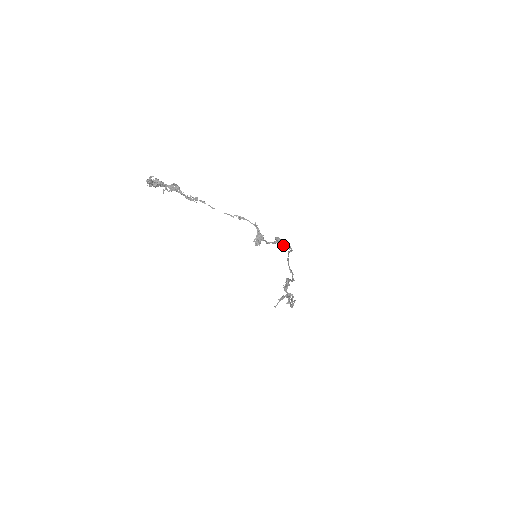
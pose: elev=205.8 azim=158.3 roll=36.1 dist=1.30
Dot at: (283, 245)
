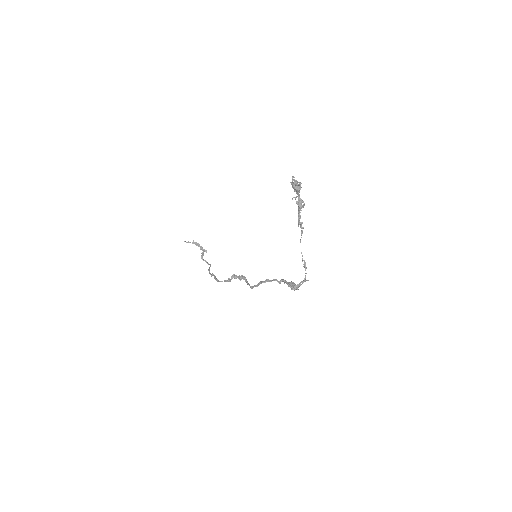
Dot at: (285, 281)
